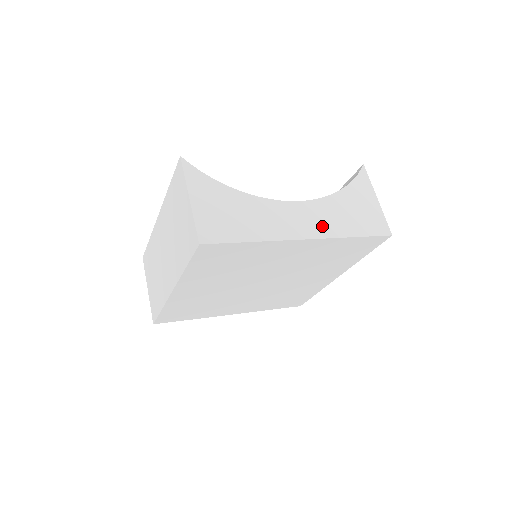
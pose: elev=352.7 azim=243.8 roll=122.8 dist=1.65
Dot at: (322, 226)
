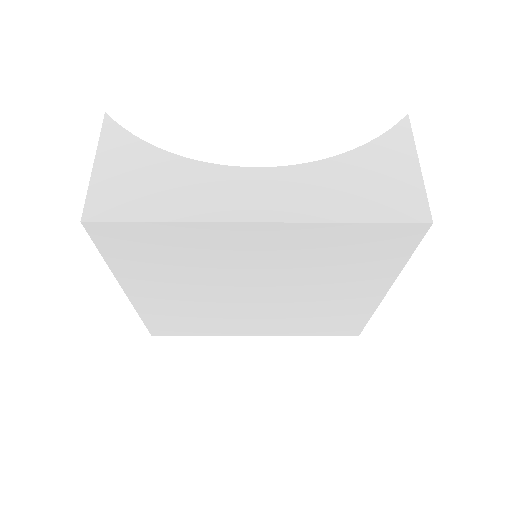
Dot at: (293, 204)
